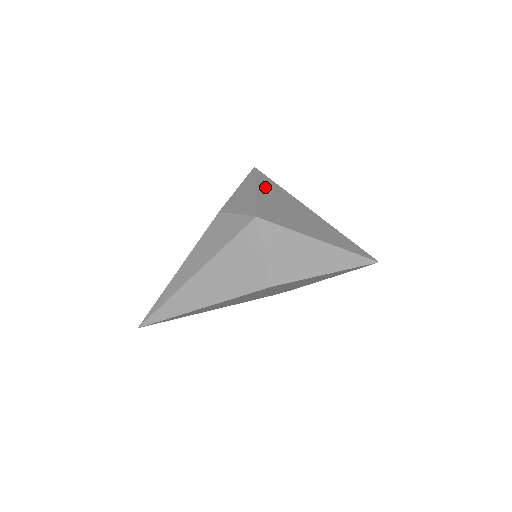
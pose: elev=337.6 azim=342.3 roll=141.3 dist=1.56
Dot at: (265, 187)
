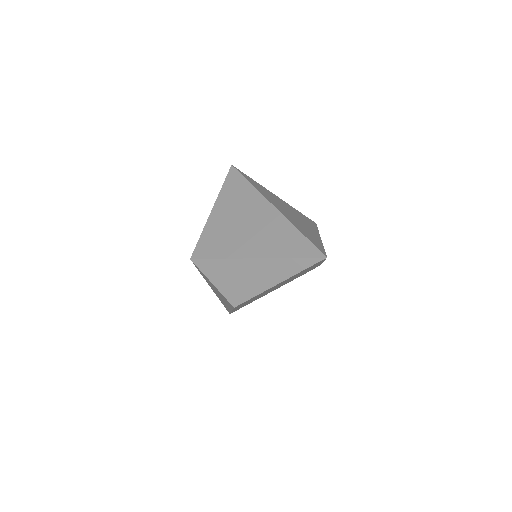
Dot at: (226, 198)
